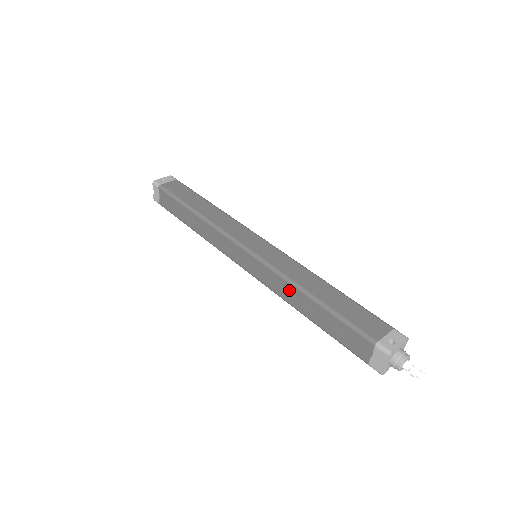
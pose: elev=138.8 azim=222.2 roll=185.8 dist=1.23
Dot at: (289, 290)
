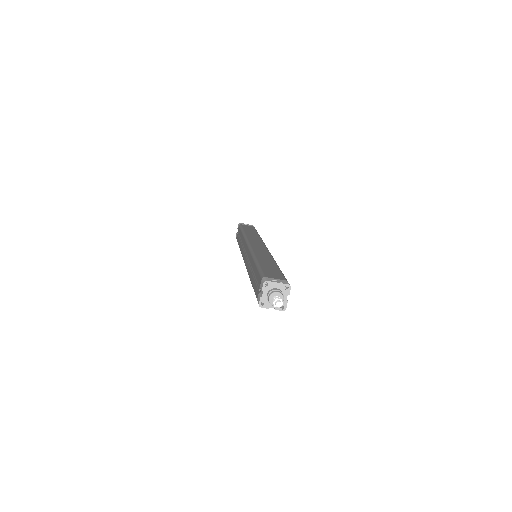
Dot at: (251, 262)
